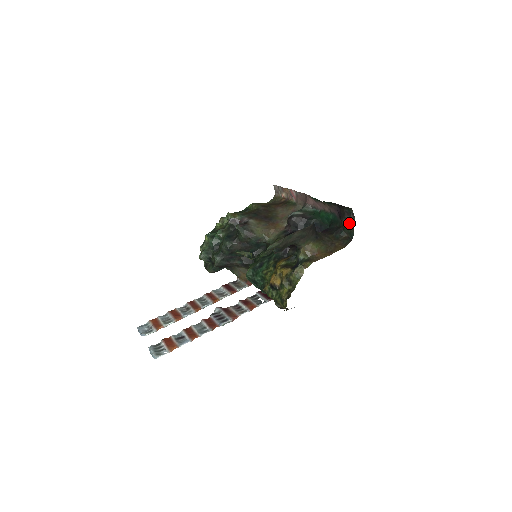
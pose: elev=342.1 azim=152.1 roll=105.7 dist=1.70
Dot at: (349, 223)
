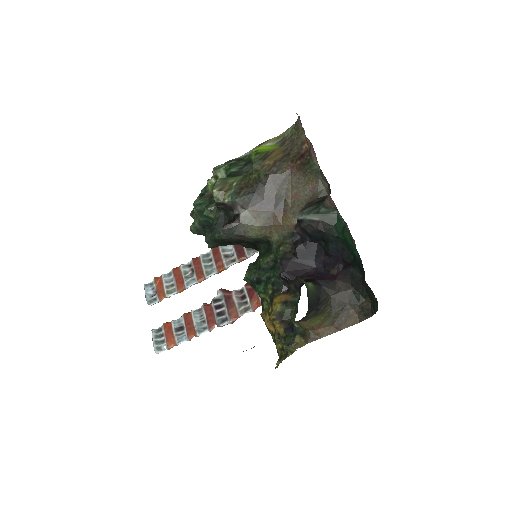
Dot at: (373, 294)
